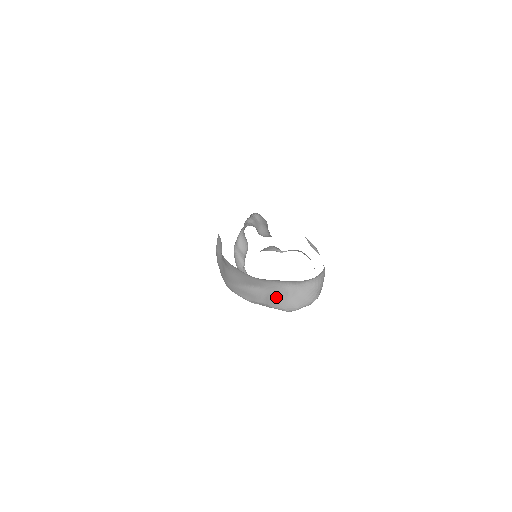
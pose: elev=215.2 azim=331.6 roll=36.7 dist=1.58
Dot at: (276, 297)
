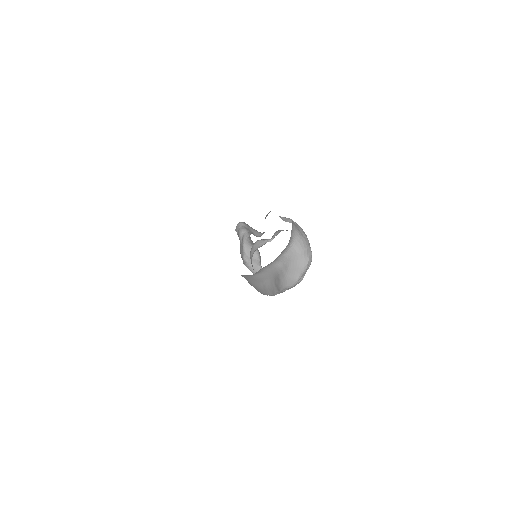
Dot at: (278, 280)
